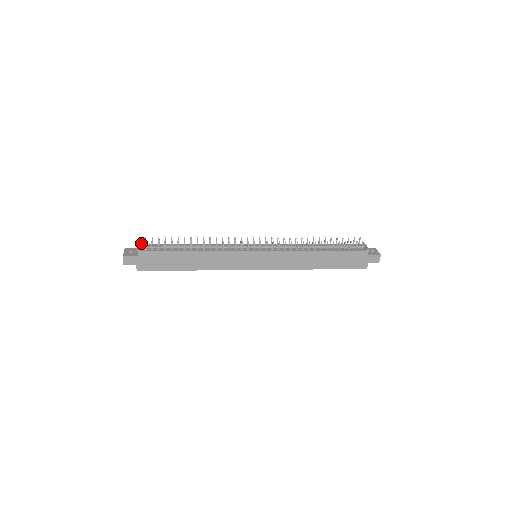
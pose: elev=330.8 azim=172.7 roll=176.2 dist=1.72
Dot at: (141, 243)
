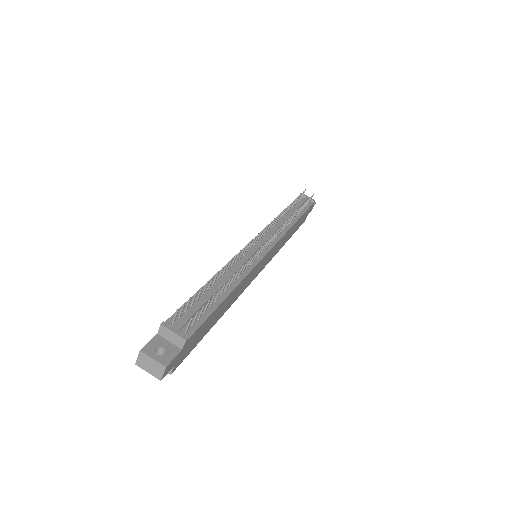
Dot at: (167, 324)
